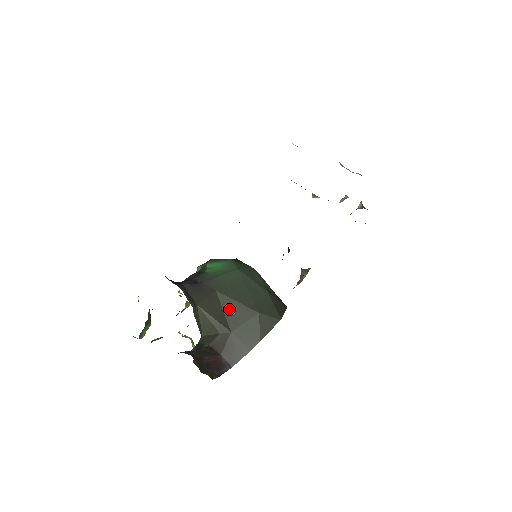
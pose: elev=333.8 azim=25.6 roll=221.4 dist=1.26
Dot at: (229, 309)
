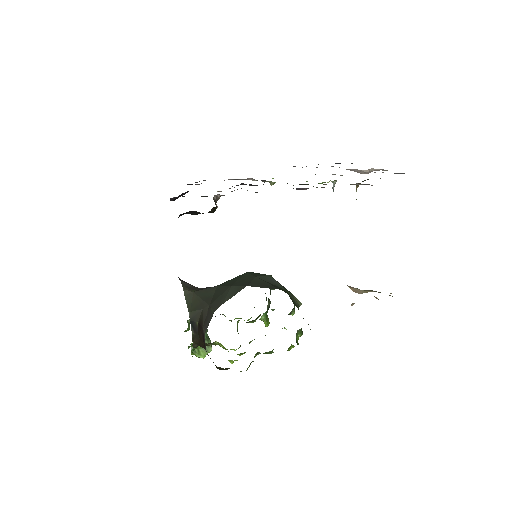
Dot at: (217, 292)
